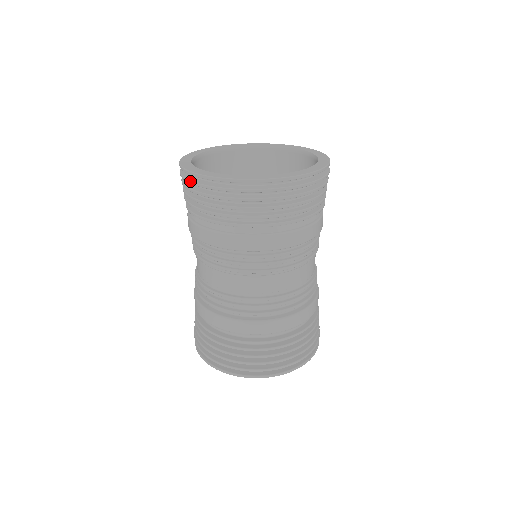
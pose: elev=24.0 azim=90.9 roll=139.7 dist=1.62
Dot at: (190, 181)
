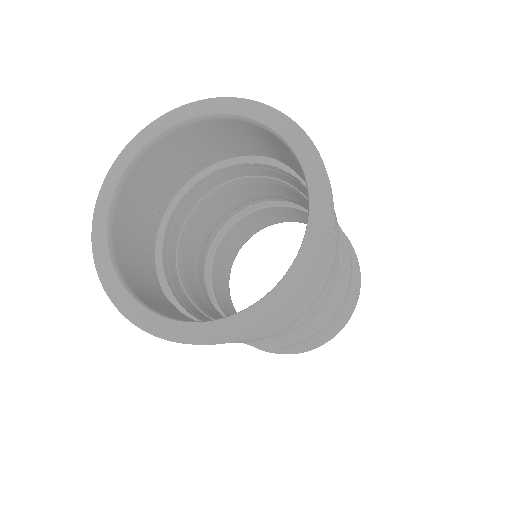
Dot at: occluded
